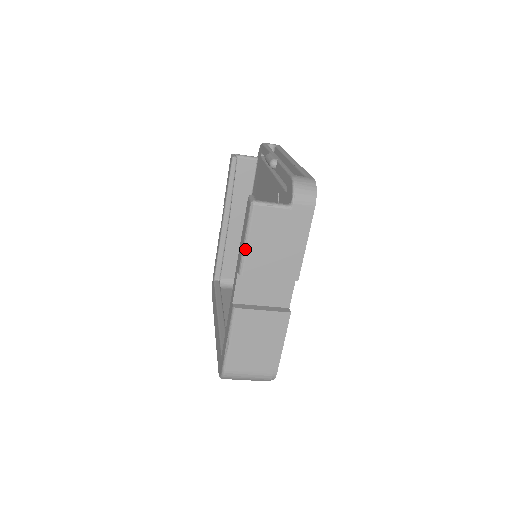
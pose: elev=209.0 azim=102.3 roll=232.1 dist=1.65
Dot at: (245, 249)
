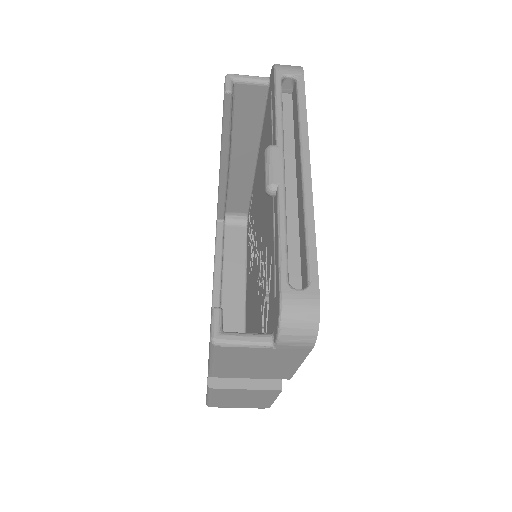
Dot at: (211, 366)
